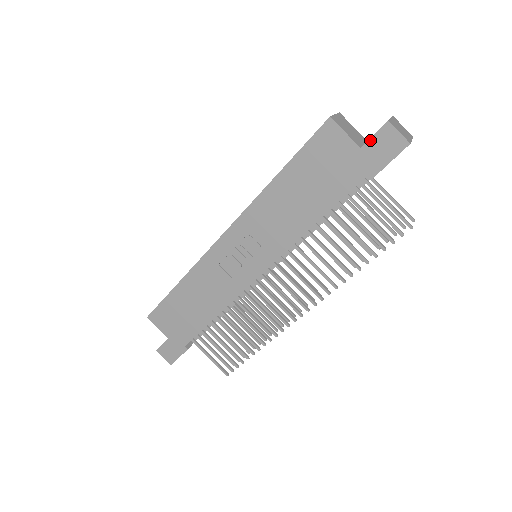
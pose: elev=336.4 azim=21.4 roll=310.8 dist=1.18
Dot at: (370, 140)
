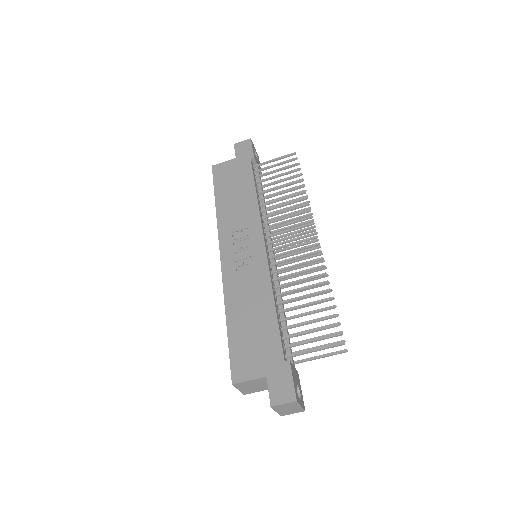
Dot at: (236, 153)
